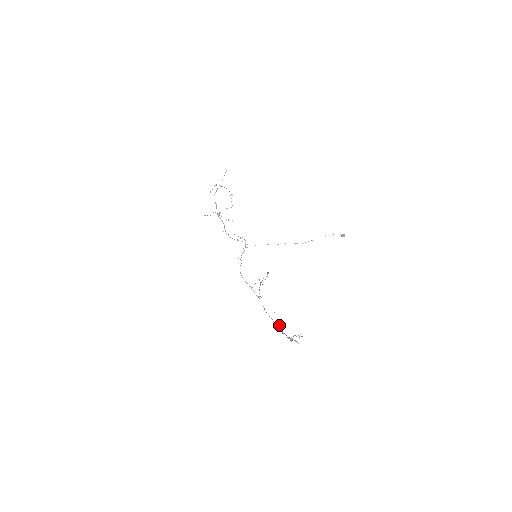
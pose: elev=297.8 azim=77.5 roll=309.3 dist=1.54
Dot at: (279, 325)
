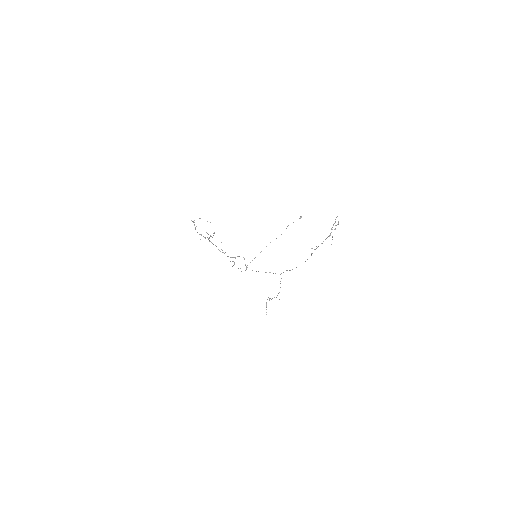
Dot at: (314, 249)
